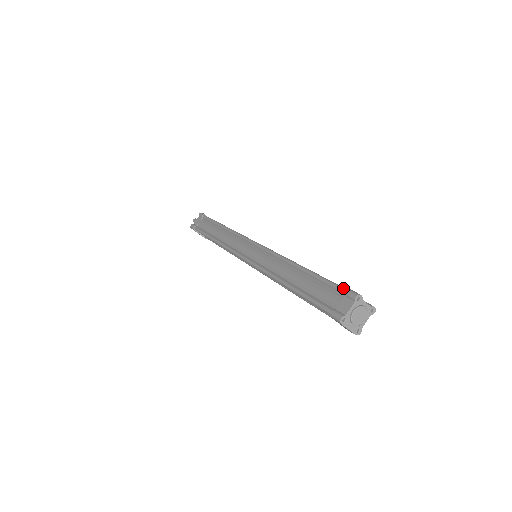
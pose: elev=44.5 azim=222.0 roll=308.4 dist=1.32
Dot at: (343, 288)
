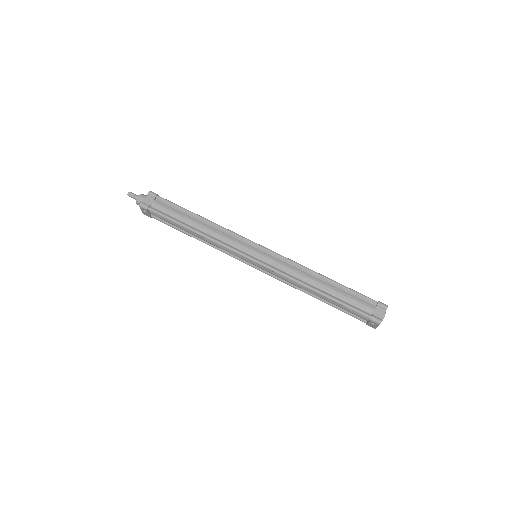
Dot at: (374, 300)
